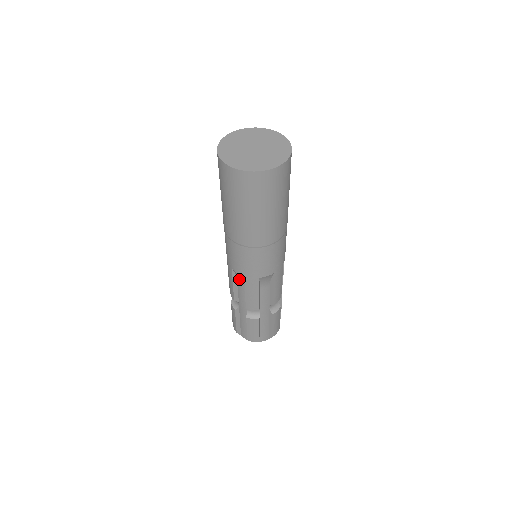
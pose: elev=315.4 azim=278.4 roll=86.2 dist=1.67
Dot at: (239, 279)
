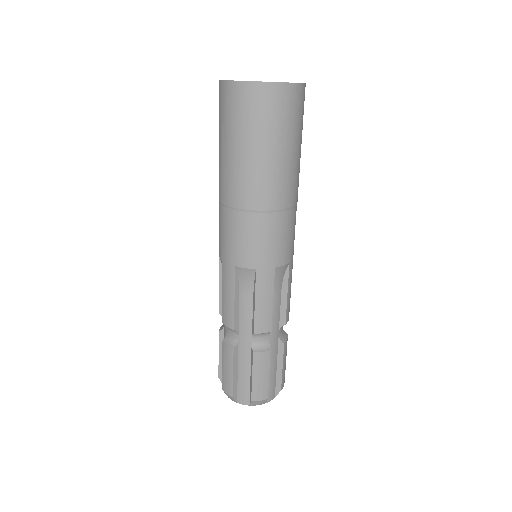
Dot at: occluded
